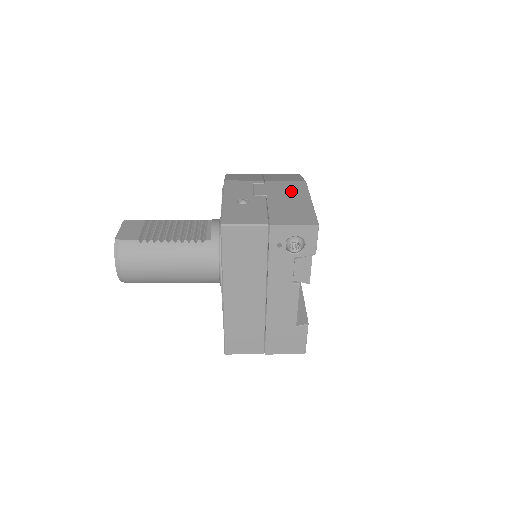
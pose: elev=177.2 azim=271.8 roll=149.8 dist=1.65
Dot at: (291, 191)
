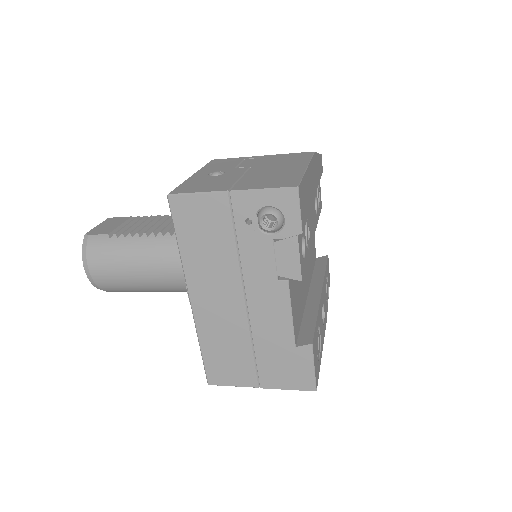
Dot at: (287, 161)
